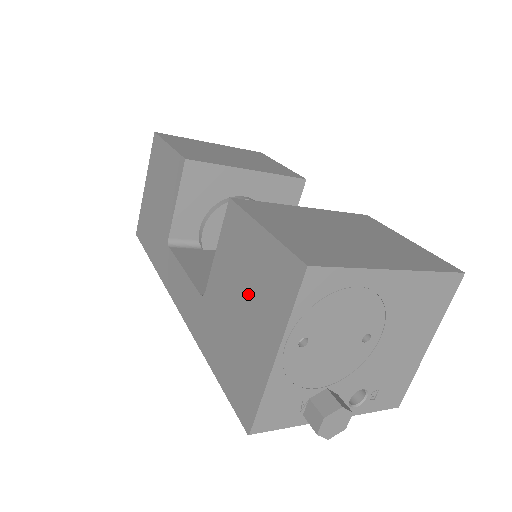
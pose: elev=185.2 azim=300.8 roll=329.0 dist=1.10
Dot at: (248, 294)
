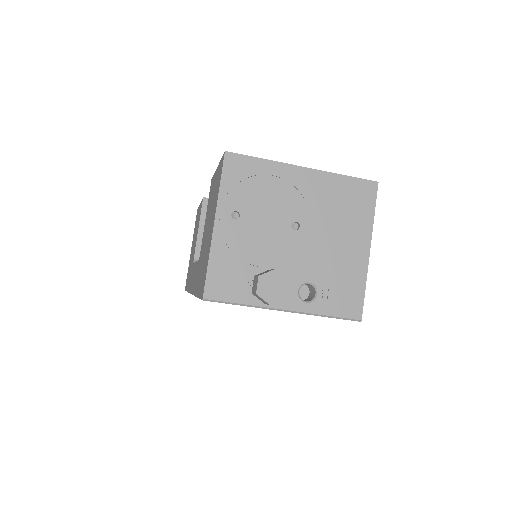
Dot at: (210, 214)
